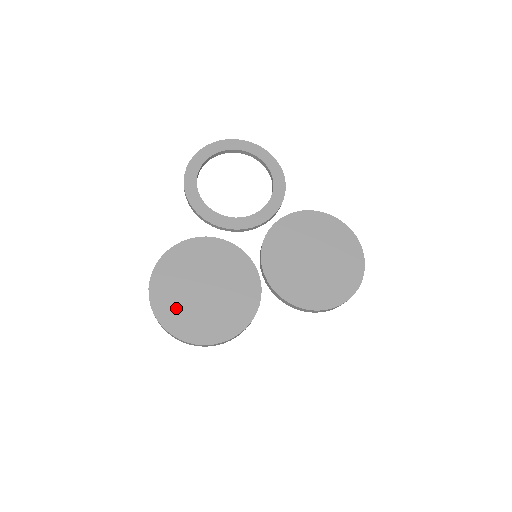
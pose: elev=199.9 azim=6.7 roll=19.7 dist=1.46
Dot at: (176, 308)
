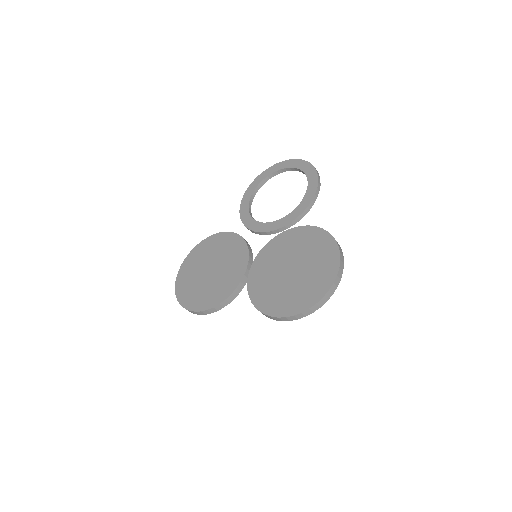
Dot at: (188, 277)
